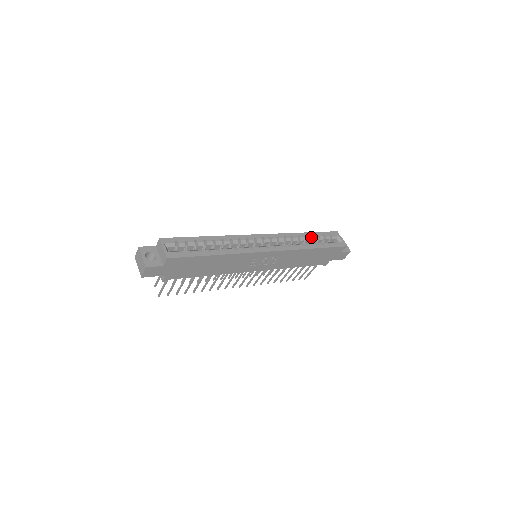
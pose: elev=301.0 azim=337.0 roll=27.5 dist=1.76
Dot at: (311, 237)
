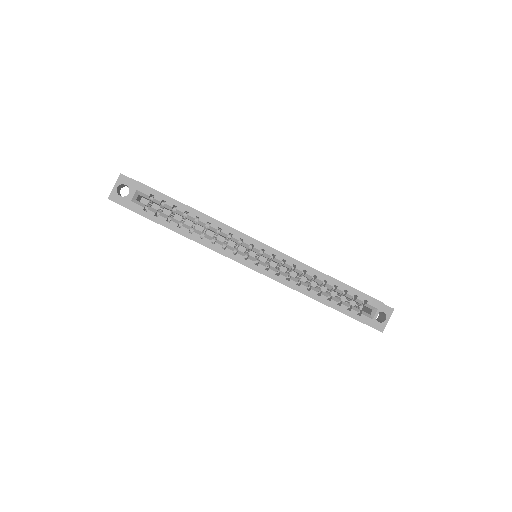
Dot at: (336, 286)
